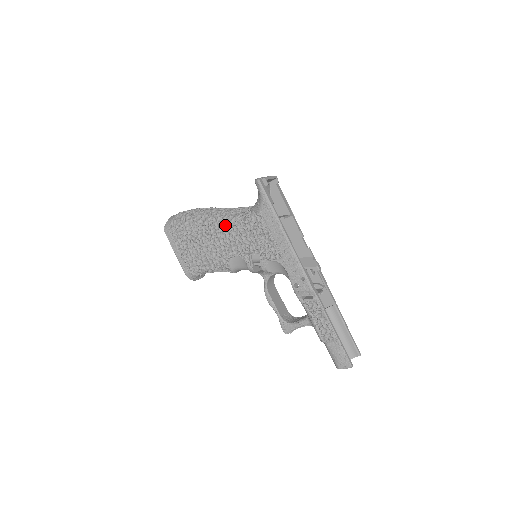
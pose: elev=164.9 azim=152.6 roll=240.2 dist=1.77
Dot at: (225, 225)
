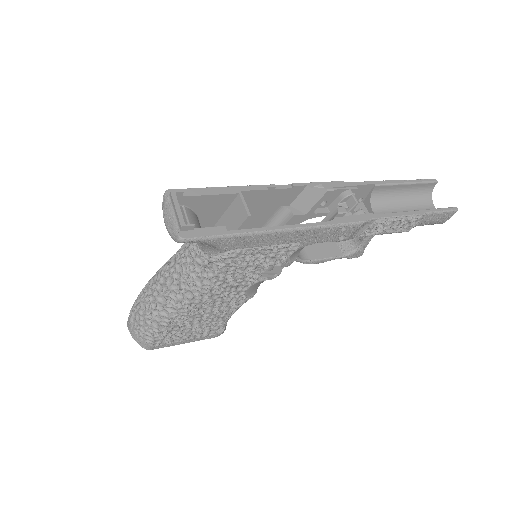
Dot at: (203, 293)
